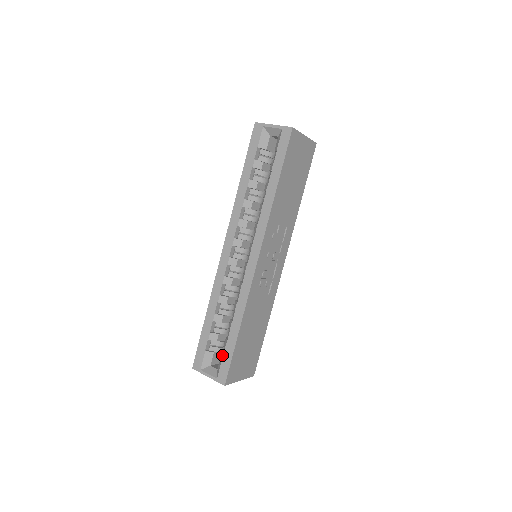
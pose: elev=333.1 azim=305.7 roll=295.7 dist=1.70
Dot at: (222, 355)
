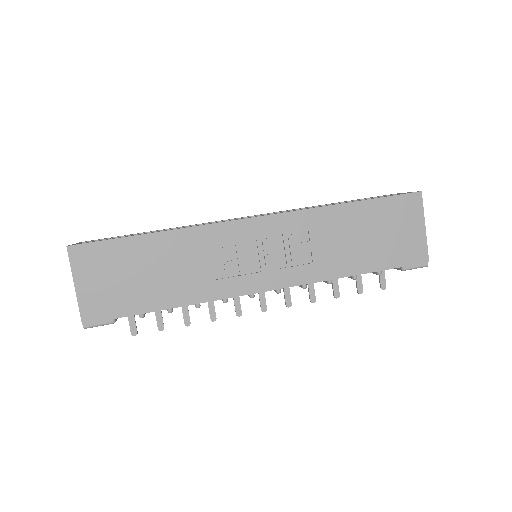
Dot at: occluded
